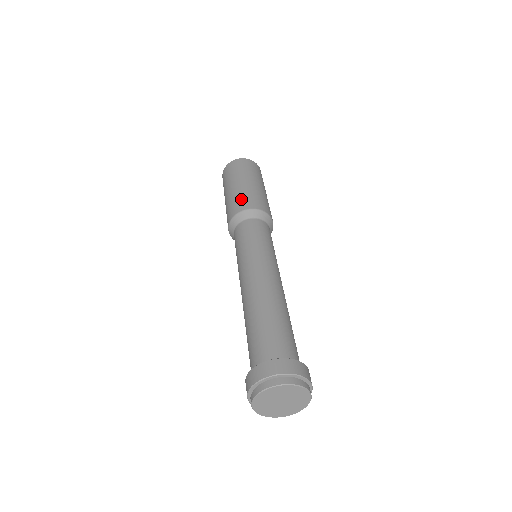
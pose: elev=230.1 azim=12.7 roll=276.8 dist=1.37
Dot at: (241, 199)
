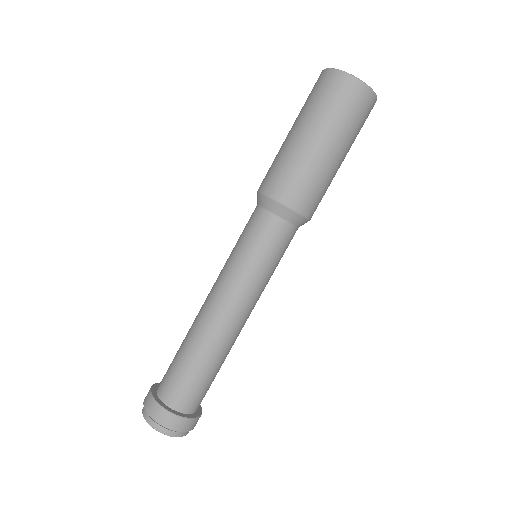
Dot at: (286, 175)
